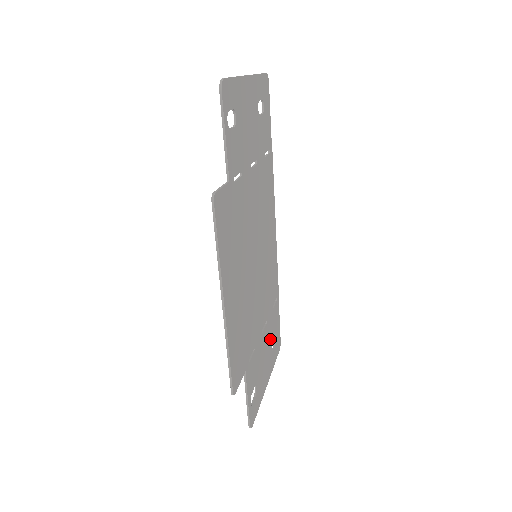
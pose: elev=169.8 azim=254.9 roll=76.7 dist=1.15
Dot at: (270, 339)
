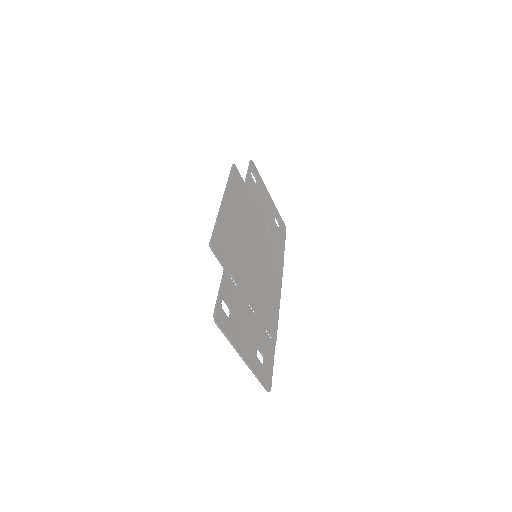
Dot at: (257, 340)
